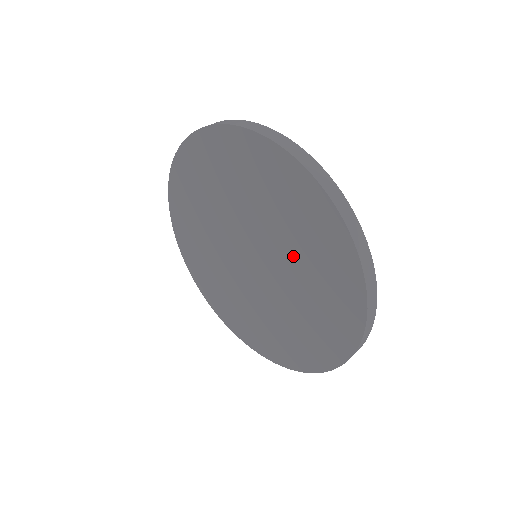
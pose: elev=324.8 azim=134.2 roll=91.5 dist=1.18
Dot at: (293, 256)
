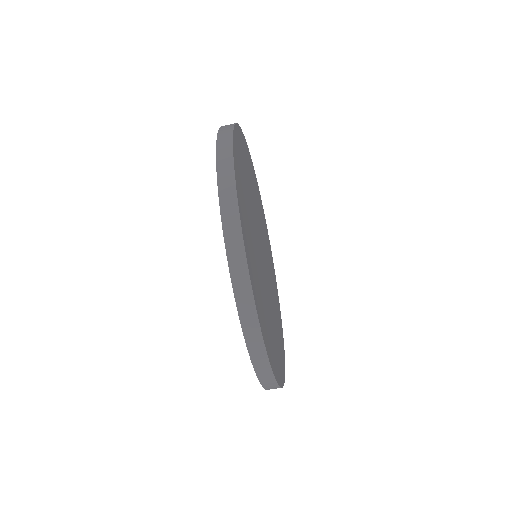
Dot at: occluded
